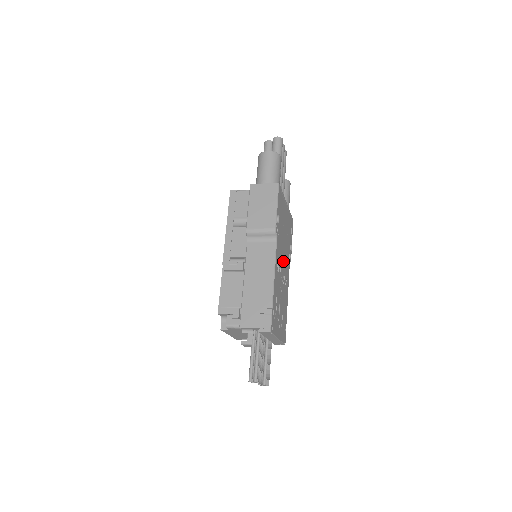
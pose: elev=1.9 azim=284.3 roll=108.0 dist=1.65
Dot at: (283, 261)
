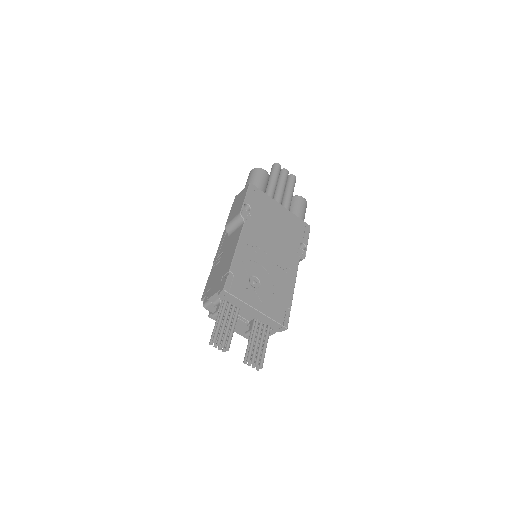
Dot at: (272, 247)
